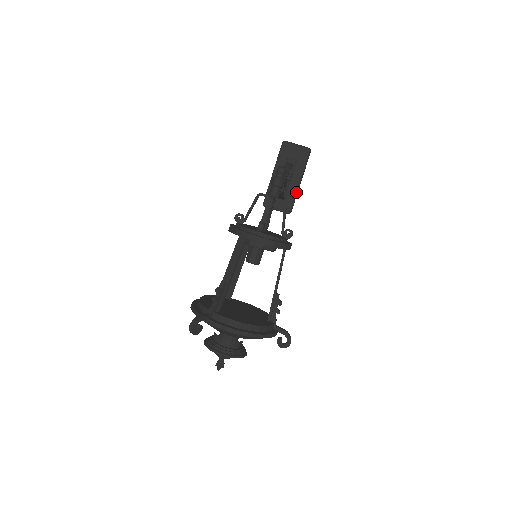
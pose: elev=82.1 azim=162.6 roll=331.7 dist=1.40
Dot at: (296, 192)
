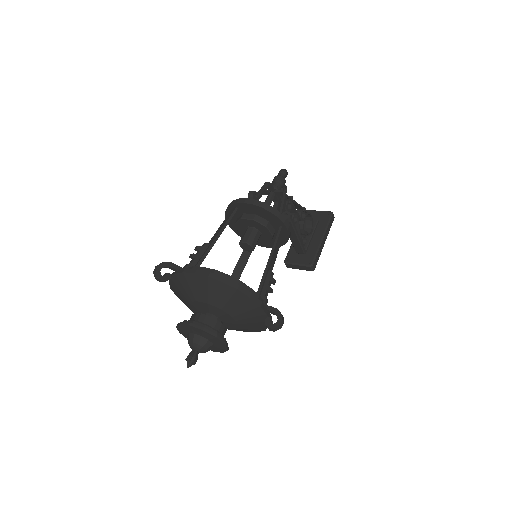
Dot at: (318, 247)
